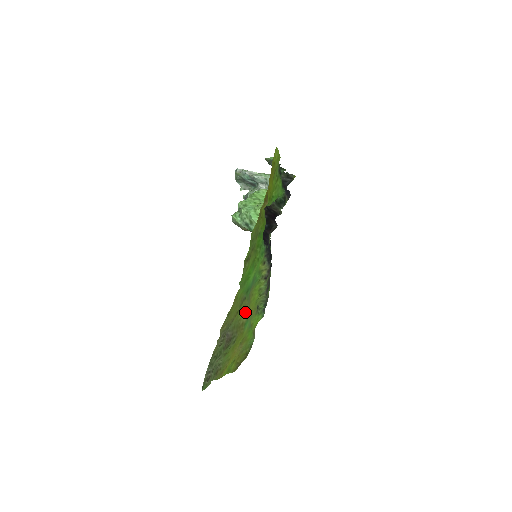
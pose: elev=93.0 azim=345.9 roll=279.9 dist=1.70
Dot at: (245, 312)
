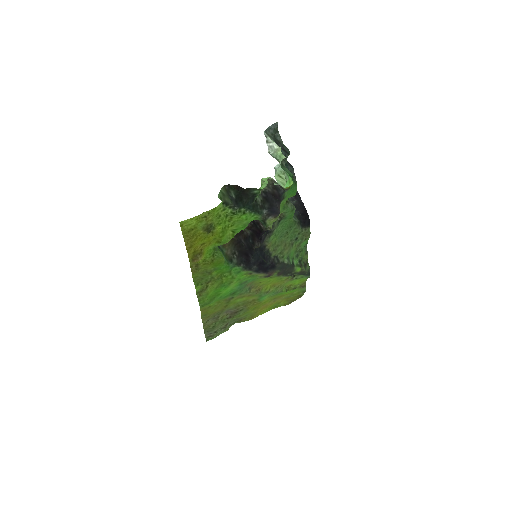
Dot at: (250, 296)
